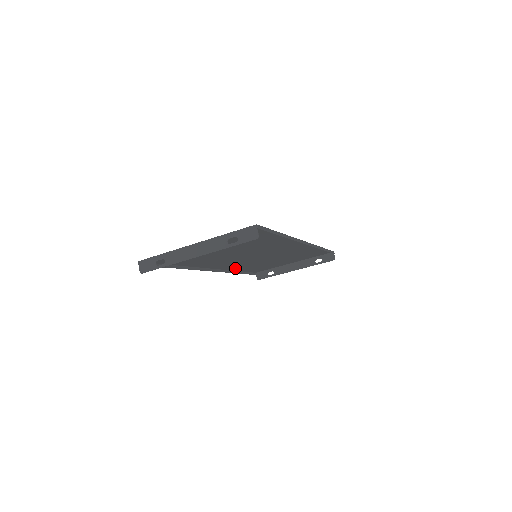
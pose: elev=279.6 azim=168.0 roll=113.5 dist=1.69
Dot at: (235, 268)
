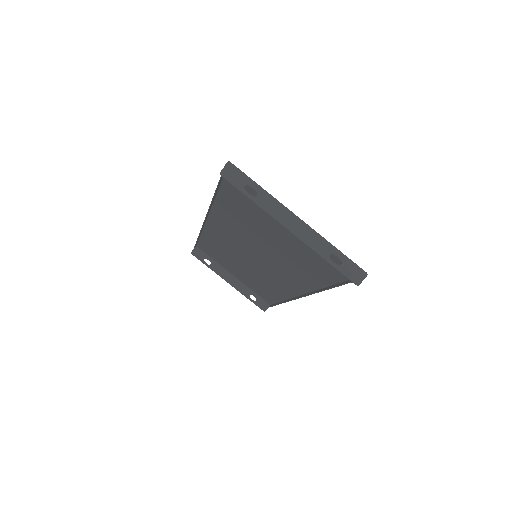
Dot at: (210, 234)
